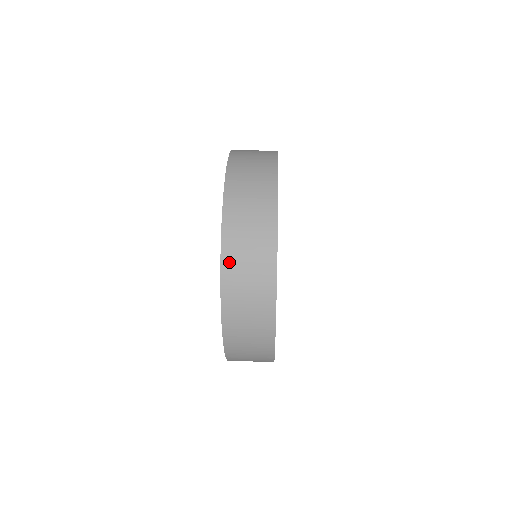
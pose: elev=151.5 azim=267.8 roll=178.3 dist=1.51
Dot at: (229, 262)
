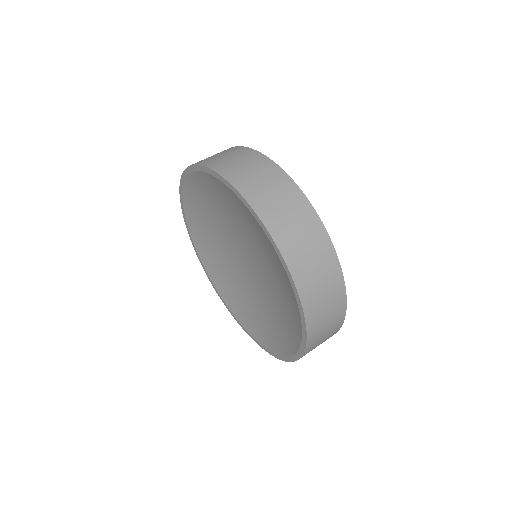
Dot at: occluded
